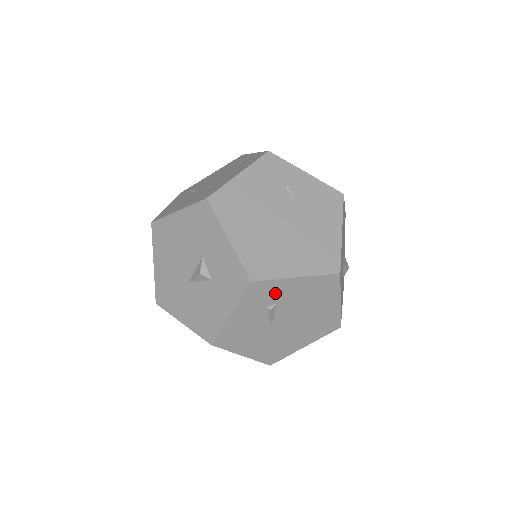
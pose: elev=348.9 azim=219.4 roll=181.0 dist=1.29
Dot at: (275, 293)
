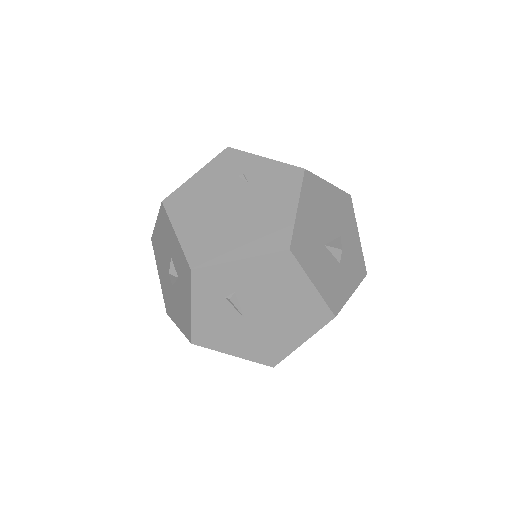
Dot at: (226, 280)
